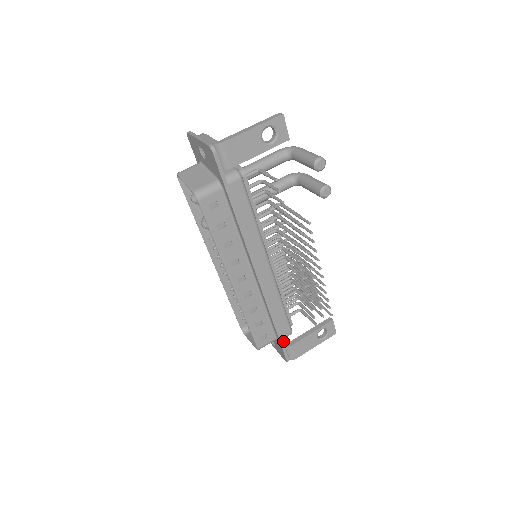
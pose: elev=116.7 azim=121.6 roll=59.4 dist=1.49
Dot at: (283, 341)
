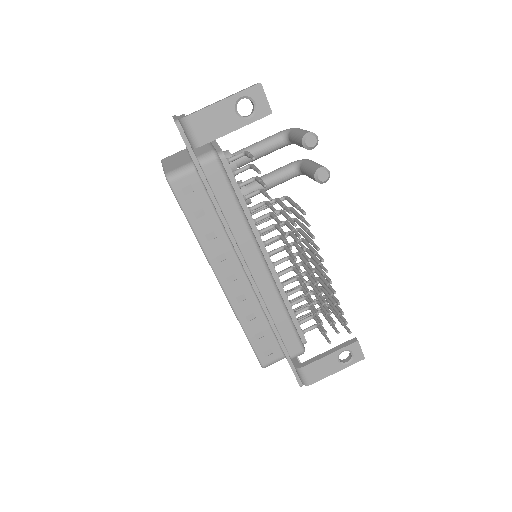
Dot at: (296, 361)
